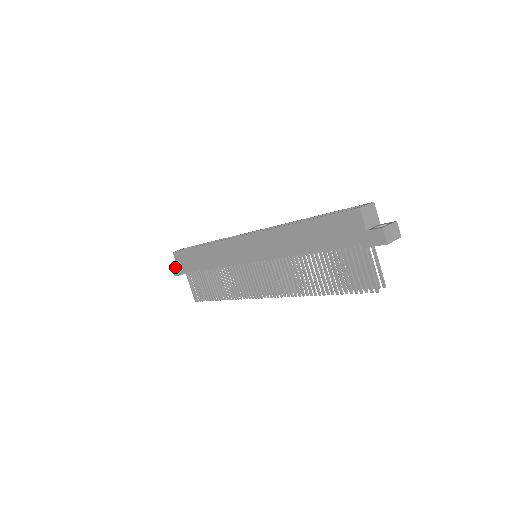
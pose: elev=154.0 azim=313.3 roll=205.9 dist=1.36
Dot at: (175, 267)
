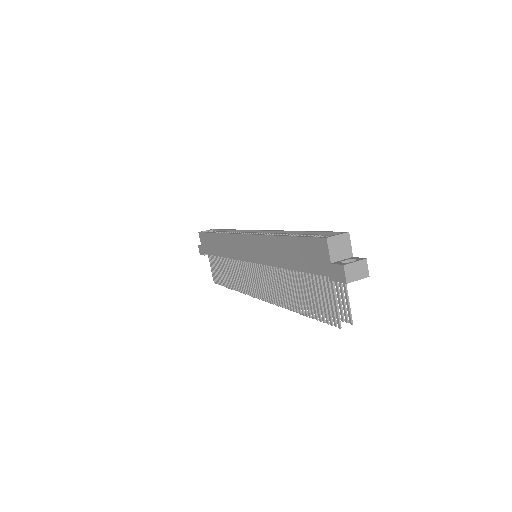
Dot at: (200, 246)
